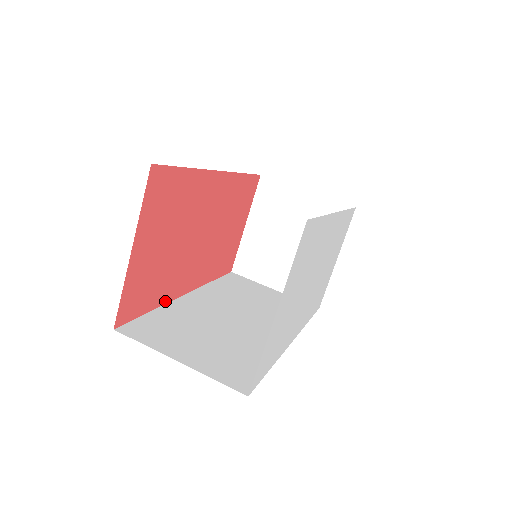
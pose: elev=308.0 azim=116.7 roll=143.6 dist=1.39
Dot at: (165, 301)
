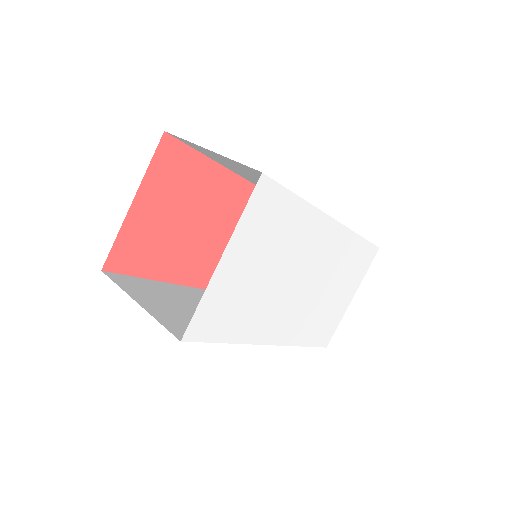
Dot at: (165, 279)
